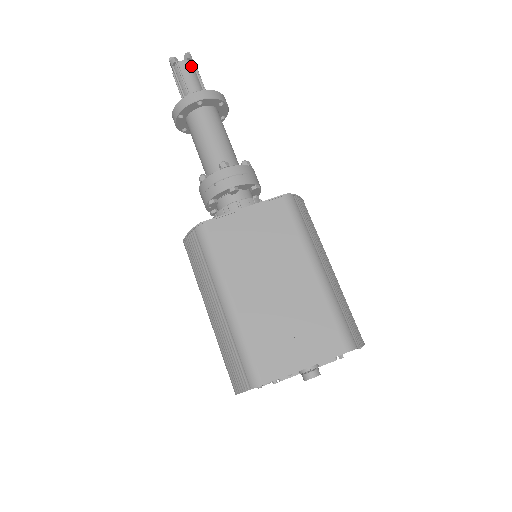
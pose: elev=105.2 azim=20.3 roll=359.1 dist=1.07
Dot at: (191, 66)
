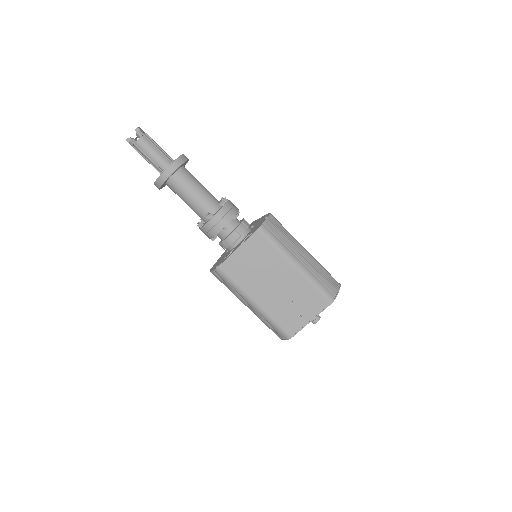
Dot at: (146, 141)
